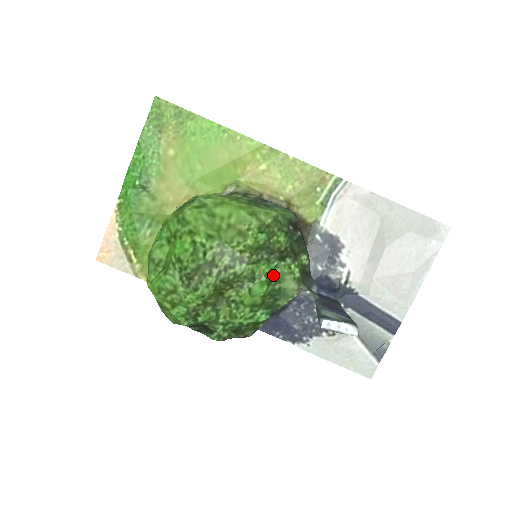
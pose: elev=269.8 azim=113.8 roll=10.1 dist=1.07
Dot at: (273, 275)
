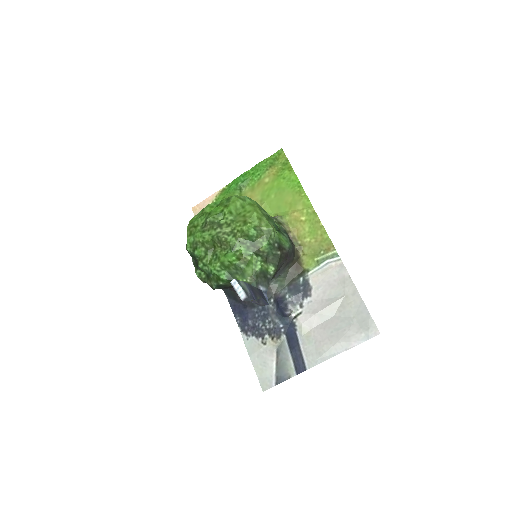
Dot at: (245, 257)
